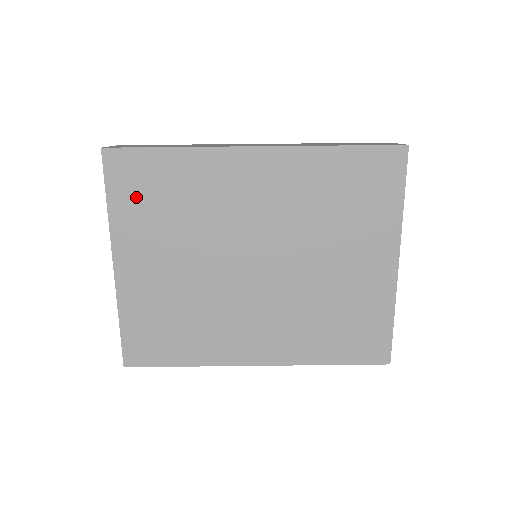
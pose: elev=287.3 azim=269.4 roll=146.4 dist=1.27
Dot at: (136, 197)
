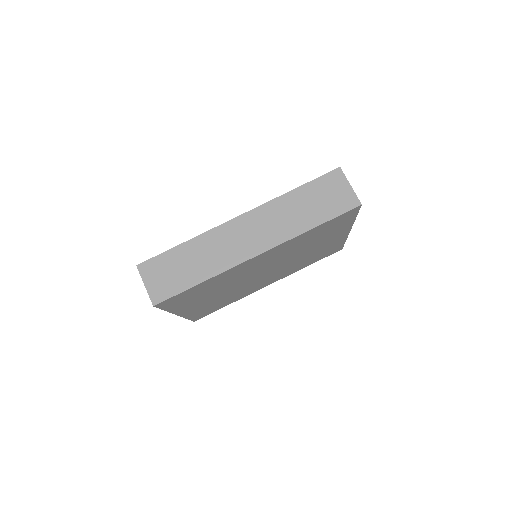
Dot at: (183, 301)
